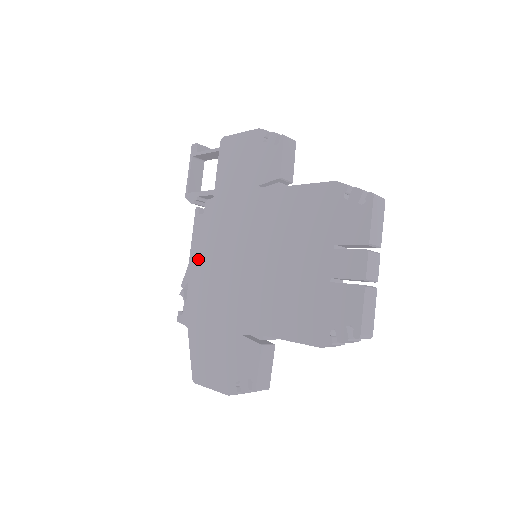
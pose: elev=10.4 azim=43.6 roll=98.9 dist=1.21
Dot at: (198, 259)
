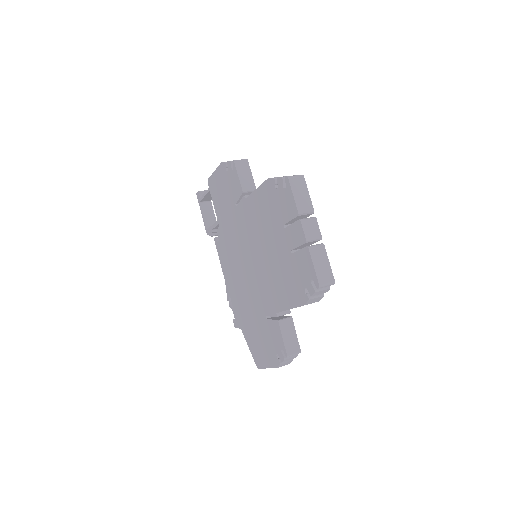
Dot at: (228, 275)
